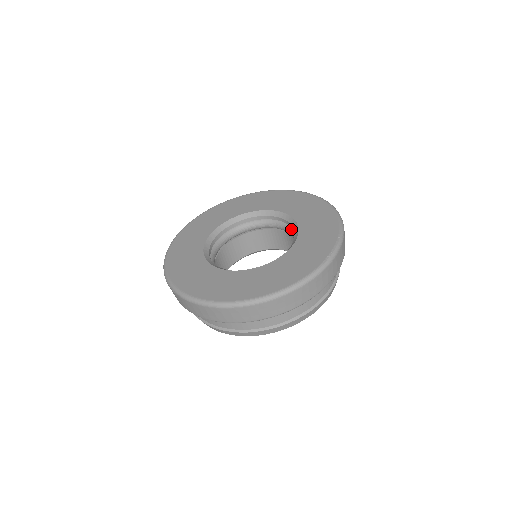
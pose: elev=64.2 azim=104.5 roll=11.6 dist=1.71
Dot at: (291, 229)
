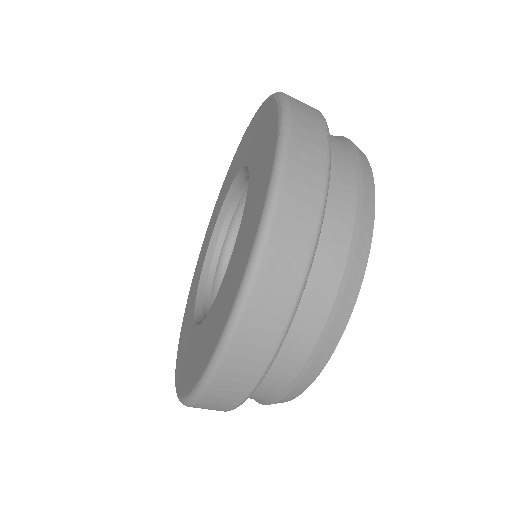
Dot at: occluded
